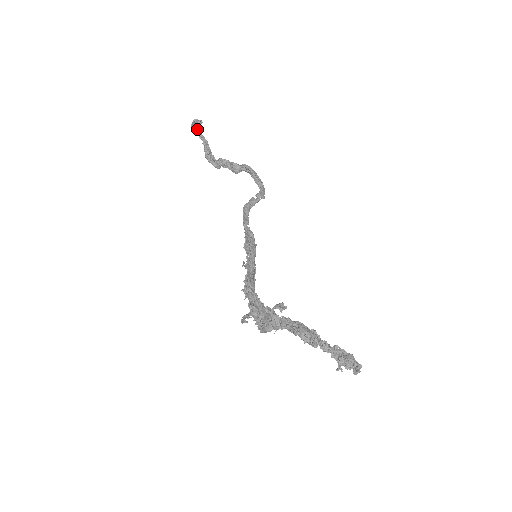
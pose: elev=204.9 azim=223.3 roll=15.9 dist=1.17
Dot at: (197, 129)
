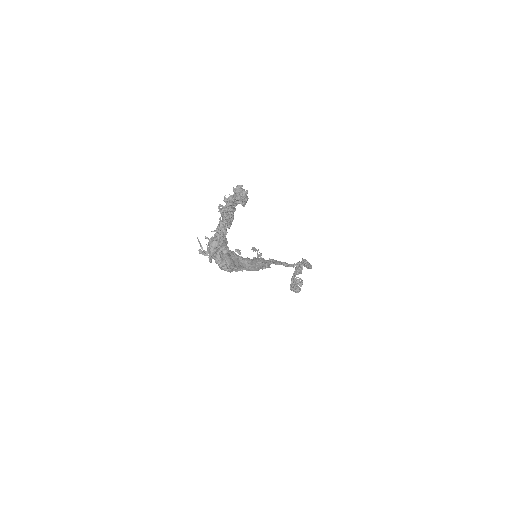
Dot at: occluded
